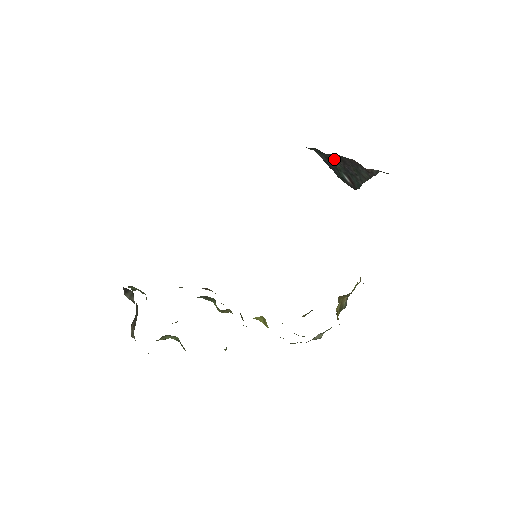
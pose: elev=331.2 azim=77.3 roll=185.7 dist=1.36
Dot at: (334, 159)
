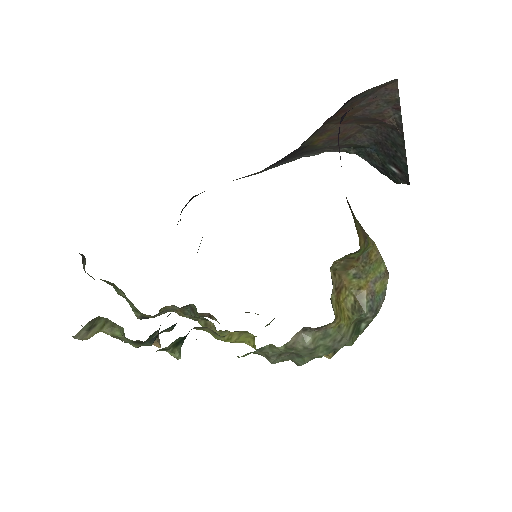
Dot at: (374, 151)
